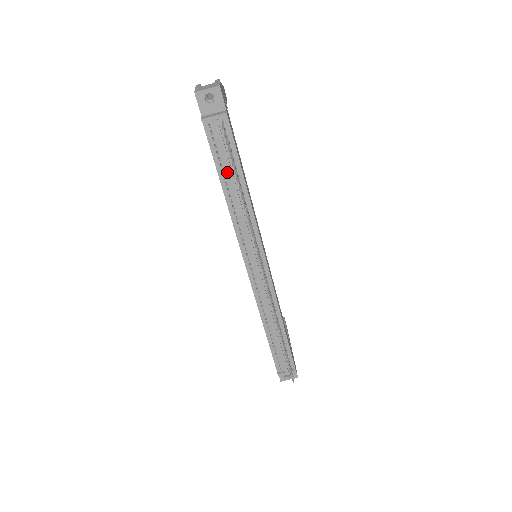
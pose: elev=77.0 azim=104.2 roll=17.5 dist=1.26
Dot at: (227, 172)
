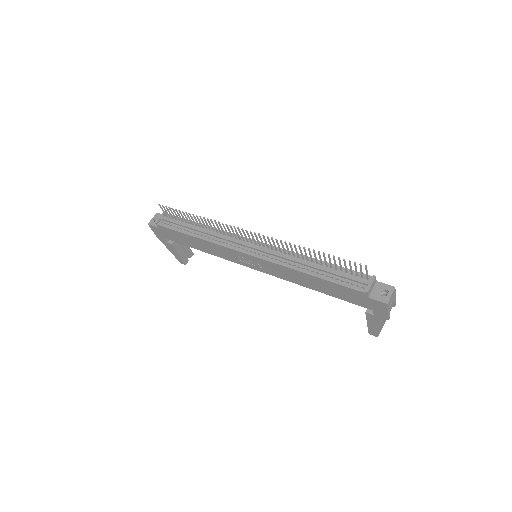
Dot at: (186, 227)
